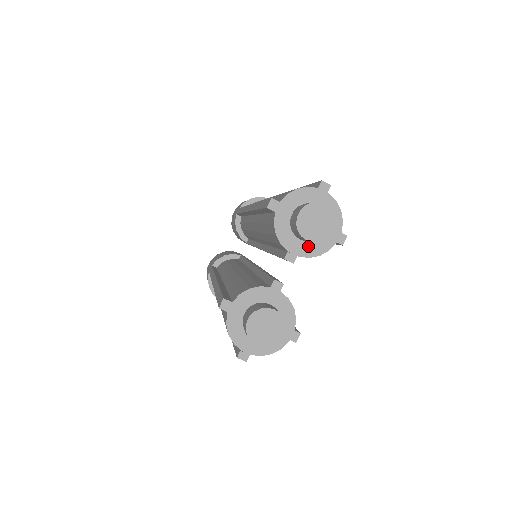
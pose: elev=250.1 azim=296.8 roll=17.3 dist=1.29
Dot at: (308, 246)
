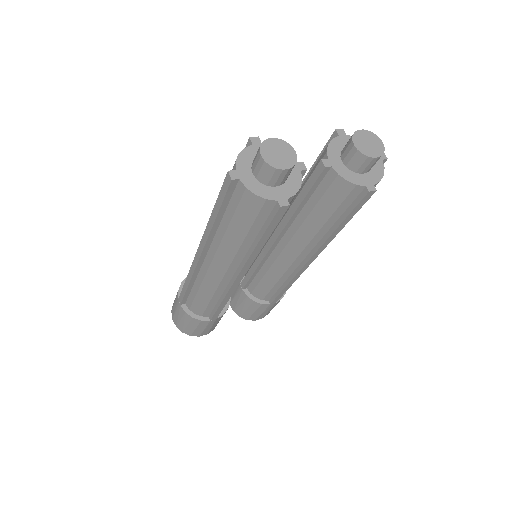
Dot at: (344, 169)
